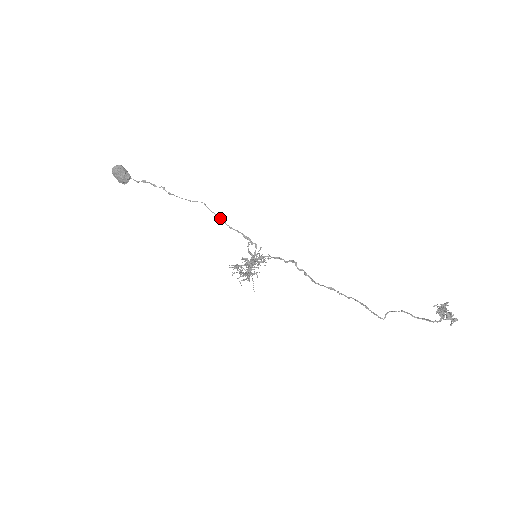
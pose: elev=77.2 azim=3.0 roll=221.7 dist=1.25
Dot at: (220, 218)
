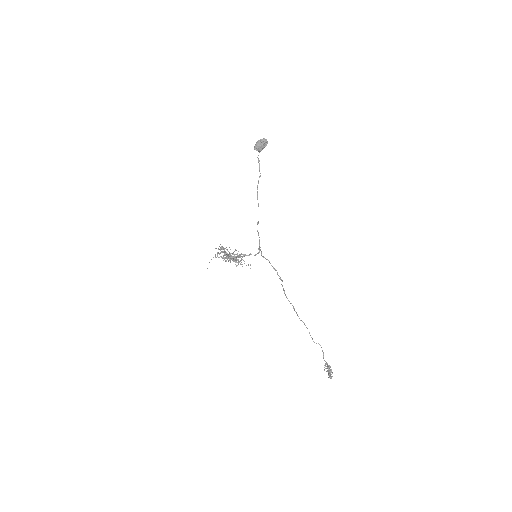
Dot at: occluded
